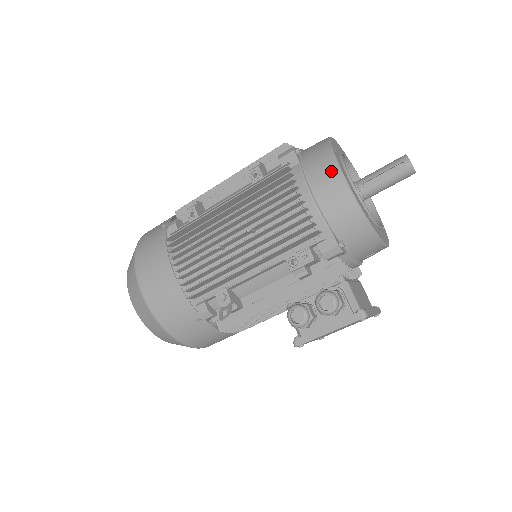
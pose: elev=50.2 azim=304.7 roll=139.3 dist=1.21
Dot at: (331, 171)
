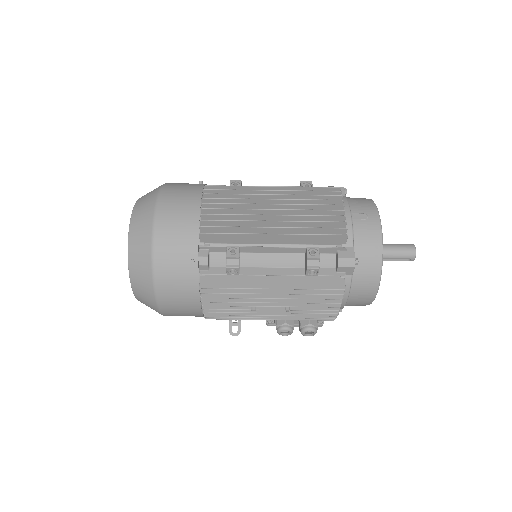
Dot at: (371, 292)
